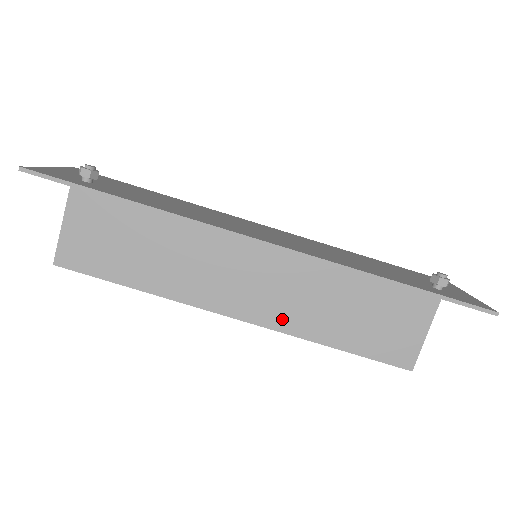
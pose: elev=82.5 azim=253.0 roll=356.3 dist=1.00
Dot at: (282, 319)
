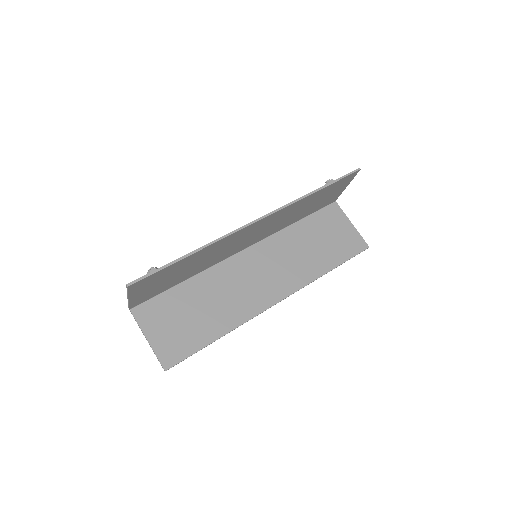
Dot at: (297, 280)
